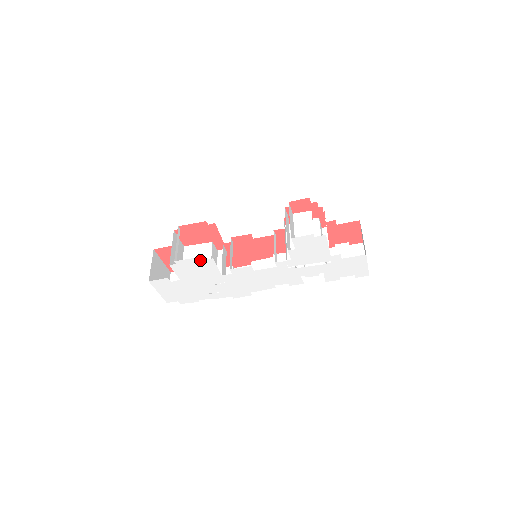
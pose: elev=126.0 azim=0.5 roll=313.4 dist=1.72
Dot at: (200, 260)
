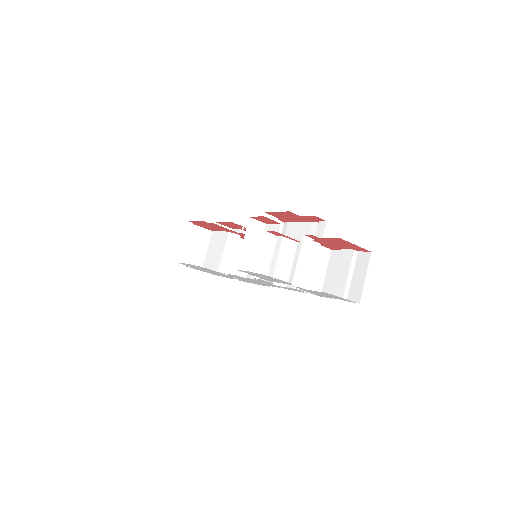
Dot at: (193, 265)
